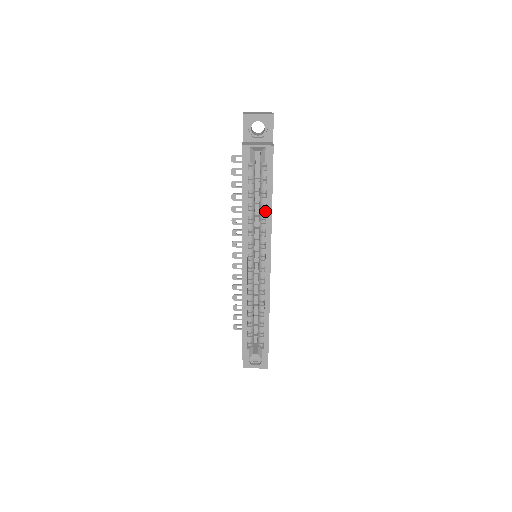
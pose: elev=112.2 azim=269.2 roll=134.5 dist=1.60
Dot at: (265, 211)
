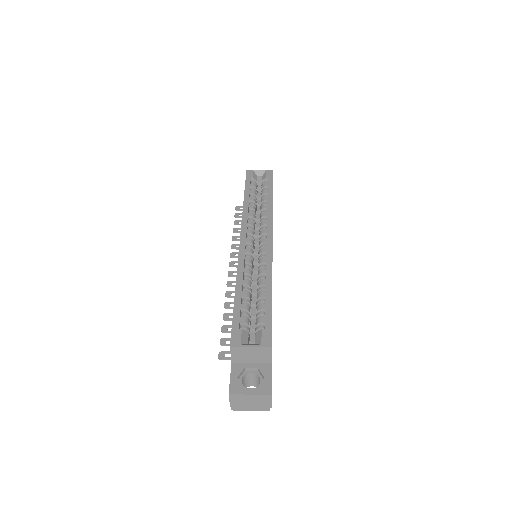
Dot at: (266, 205)
